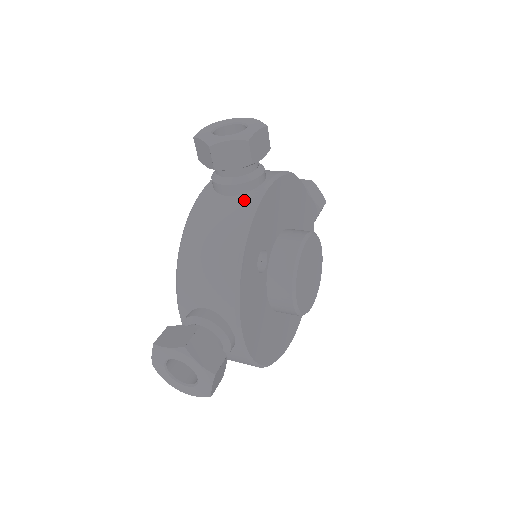
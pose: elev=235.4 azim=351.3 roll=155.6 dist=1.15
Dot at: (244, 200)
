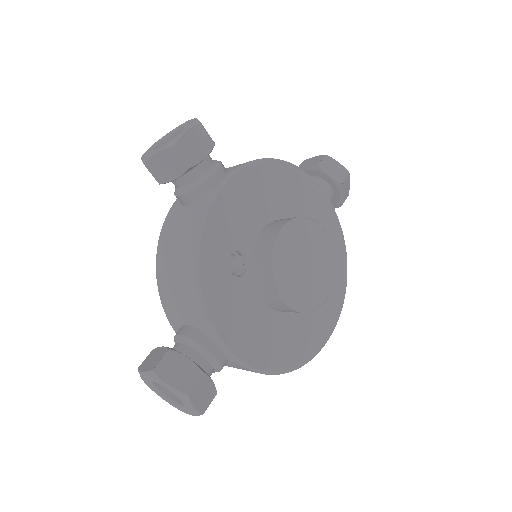
Dot at: (198, 206)
